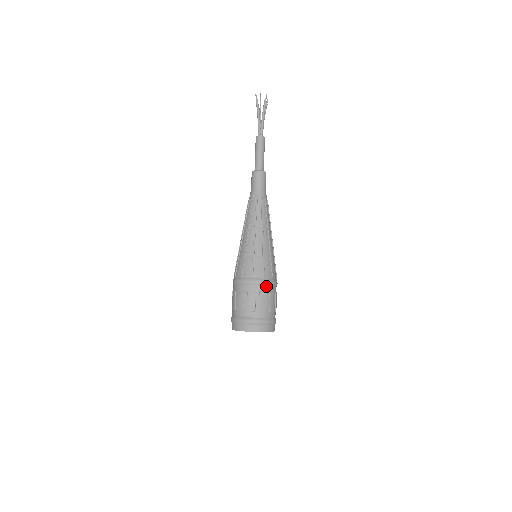
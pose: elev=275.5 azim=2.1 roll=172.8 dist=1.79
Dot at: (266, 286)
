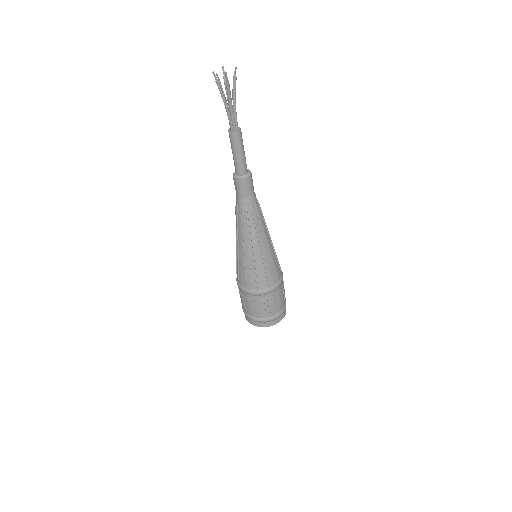
Dot at: (262, 295)
